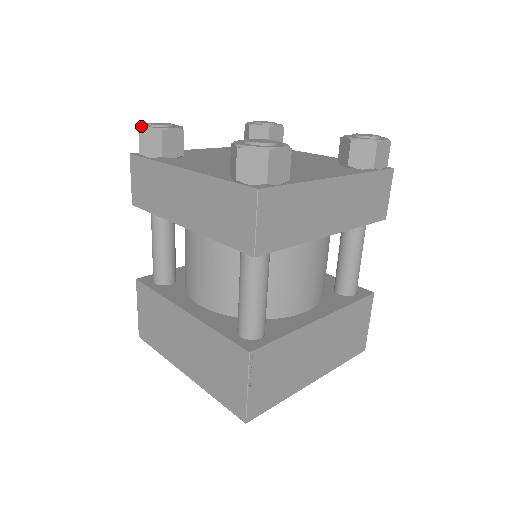
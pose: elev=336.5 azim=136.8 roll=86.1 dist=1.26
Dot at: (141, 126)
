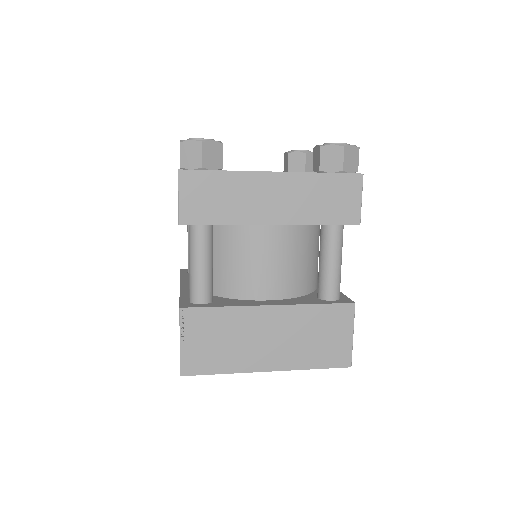
Dot at: occluded
